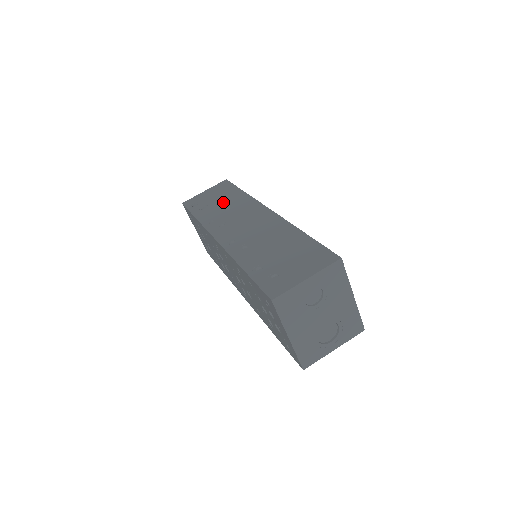
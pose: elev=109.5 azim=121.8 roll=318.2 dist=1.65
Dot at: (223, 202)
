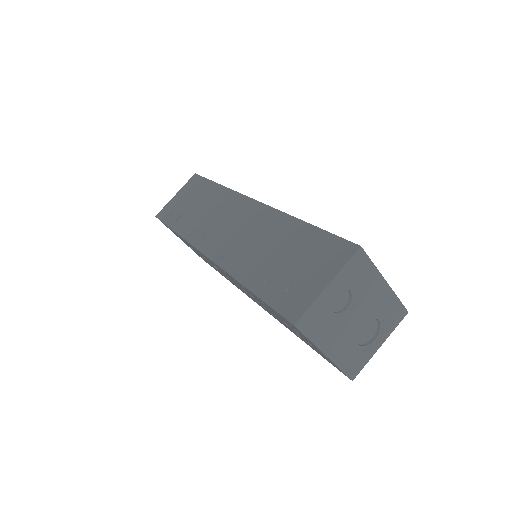
Dot at: (200, 204)
